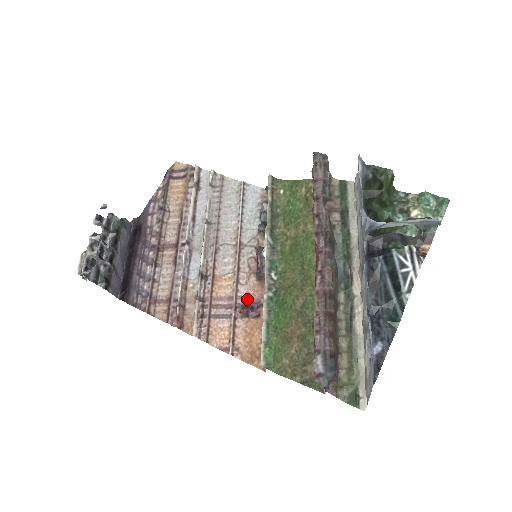
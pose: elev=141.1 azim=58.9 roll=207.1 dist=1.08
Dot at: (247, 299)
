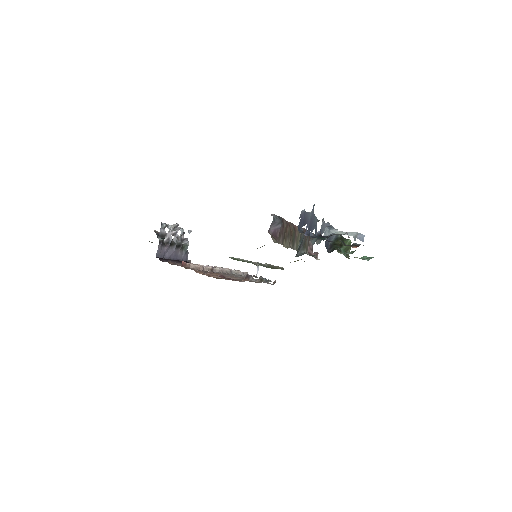
Dot at: occluded
